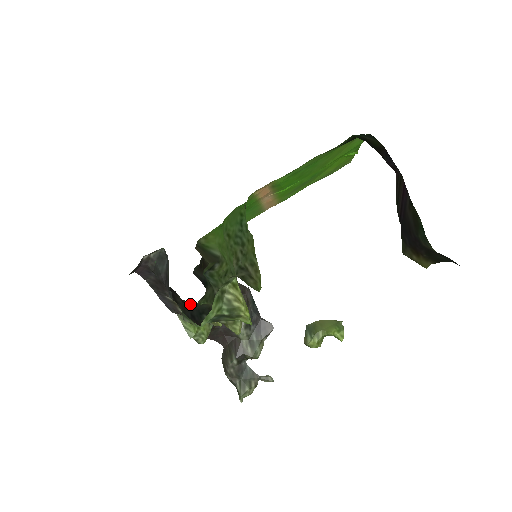
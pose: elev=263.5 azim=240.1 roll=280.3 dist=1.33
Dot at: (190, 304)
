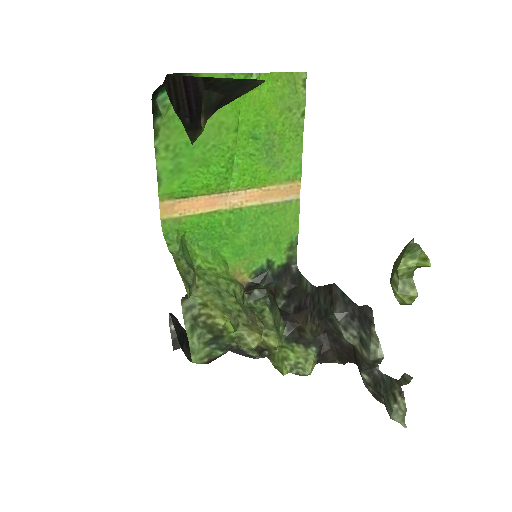
Dot at: occluded
